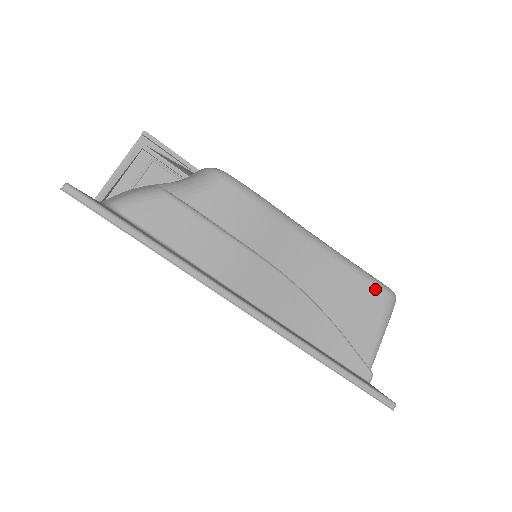
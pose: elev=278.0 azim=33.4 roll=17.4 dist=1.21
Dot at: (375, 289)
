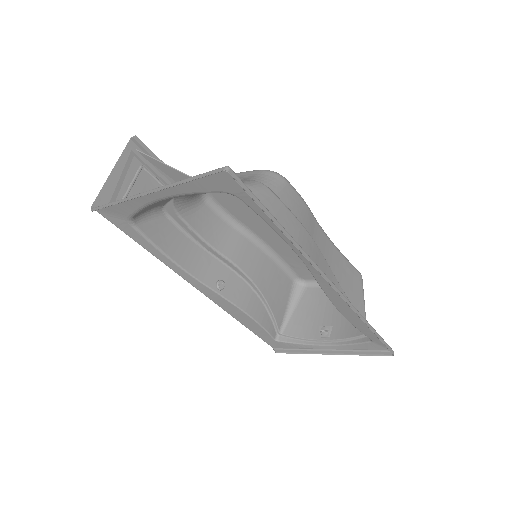
Dot at: (355, 271)
